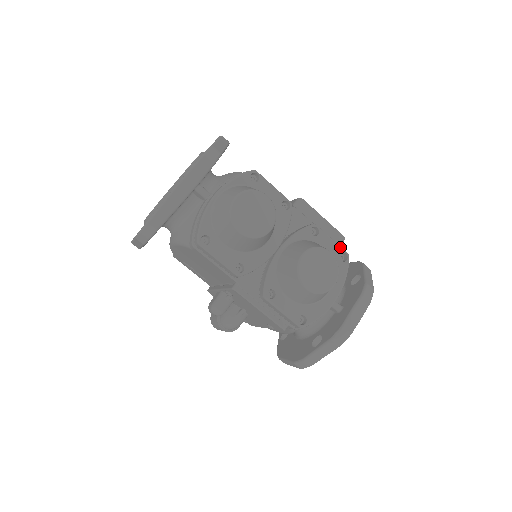
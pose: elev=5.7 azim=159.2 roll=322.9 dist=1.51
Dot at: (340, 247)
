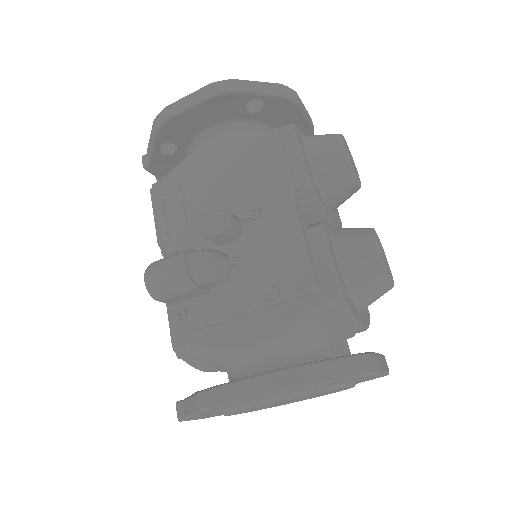
Dot at: occluded
